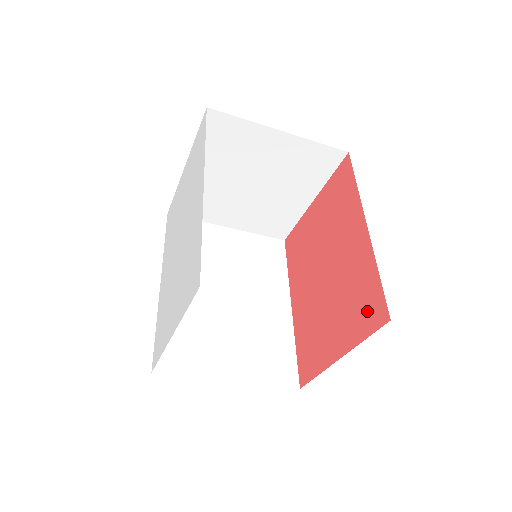
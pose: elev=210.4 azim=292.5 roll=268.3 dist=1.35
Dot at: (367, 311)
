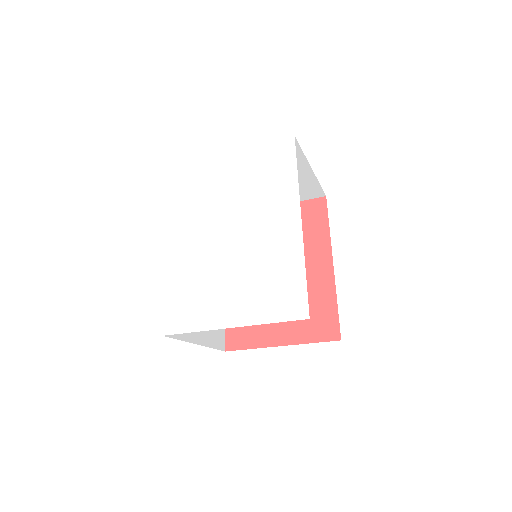
Dot at: (320, 325)
